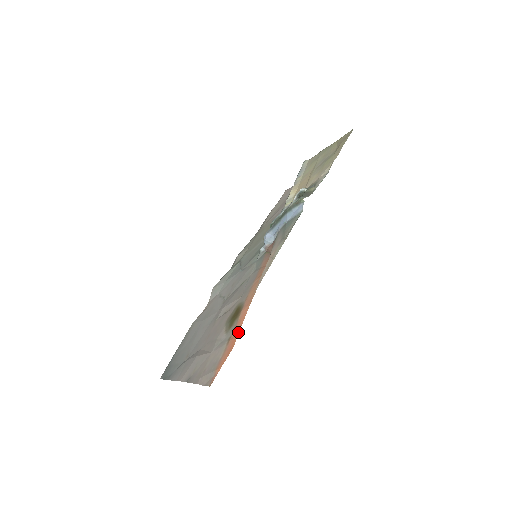
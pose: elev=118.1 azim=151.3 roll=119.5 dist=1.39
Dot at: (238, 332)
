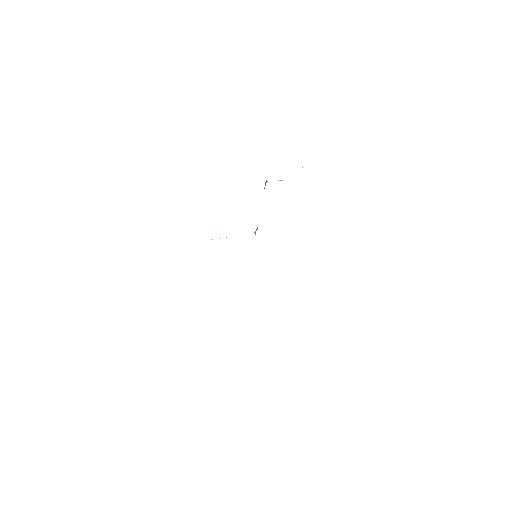
Dot at: occluded
